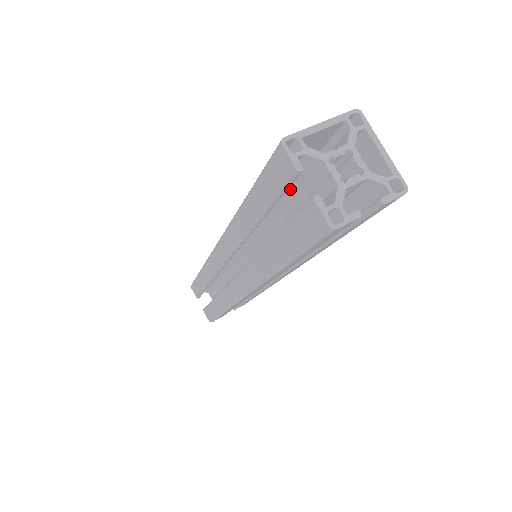
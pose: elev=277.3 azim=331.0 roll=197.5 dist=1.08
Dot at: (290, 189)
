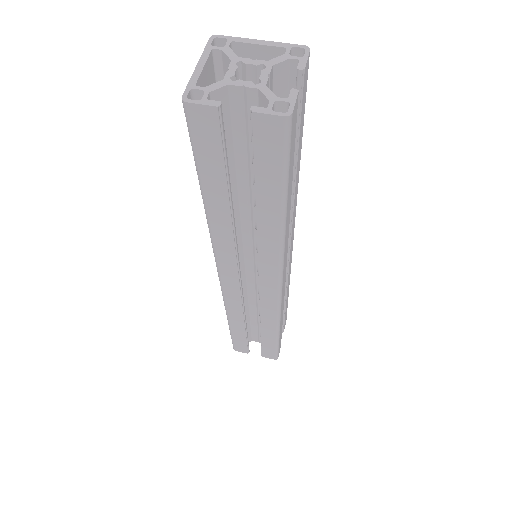
Dot at: (227, 146)
